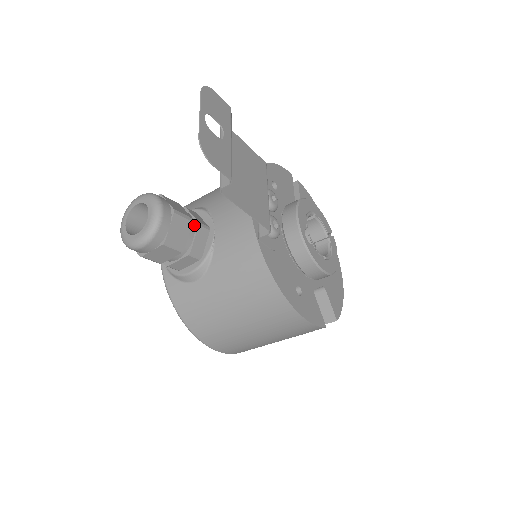
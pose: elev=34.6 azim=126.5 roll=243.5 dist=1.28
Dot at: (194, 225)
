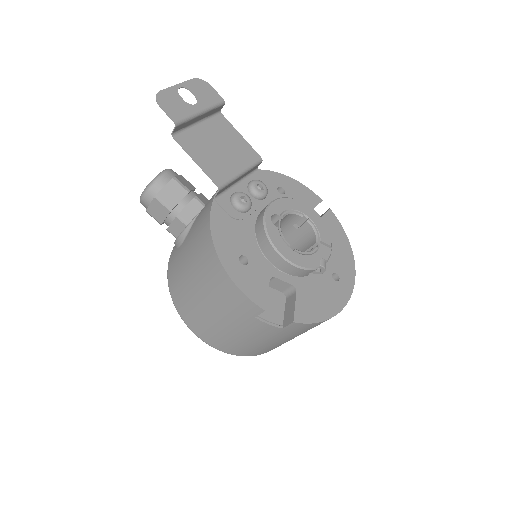
Dot at: (192, 198)
